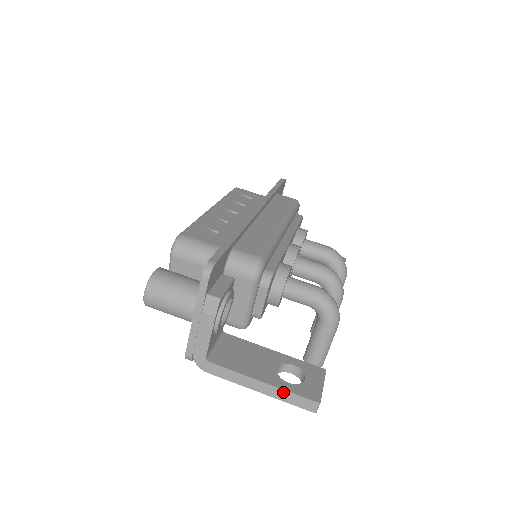
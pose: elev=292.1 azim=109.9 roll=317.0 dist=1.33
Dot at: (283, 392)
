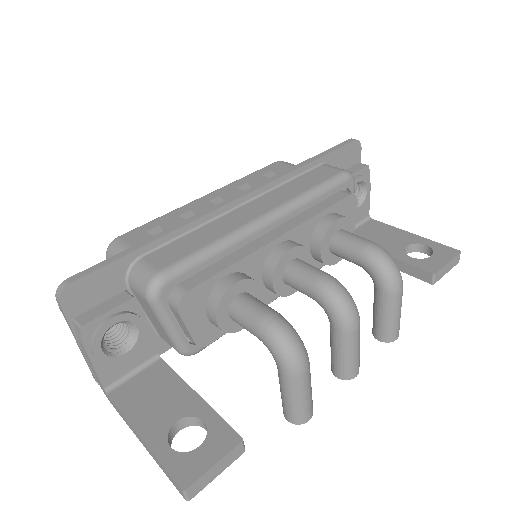
Dot at: (156, 458)
